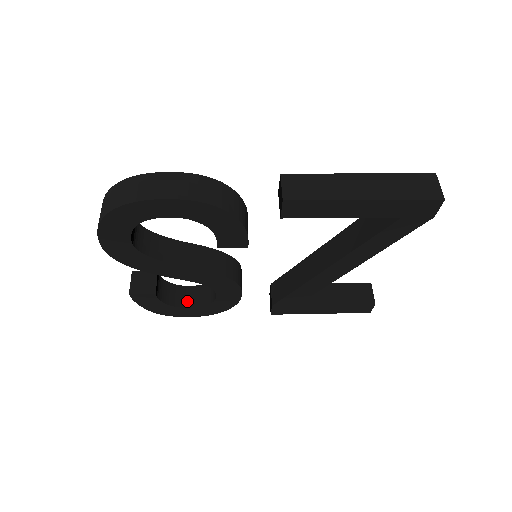
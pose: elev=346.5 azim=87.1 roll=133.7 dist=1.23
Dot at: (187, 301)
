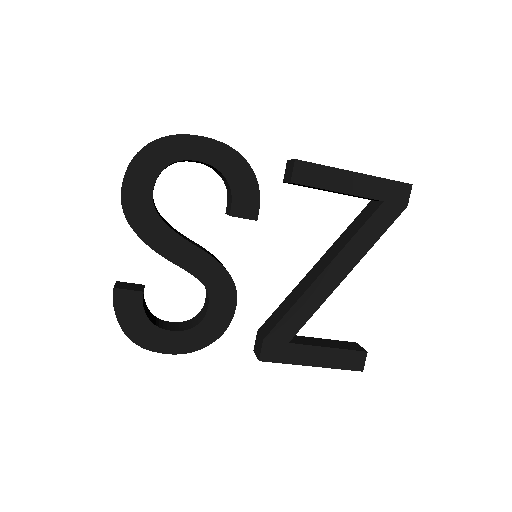
Dot at: (169, 327)
